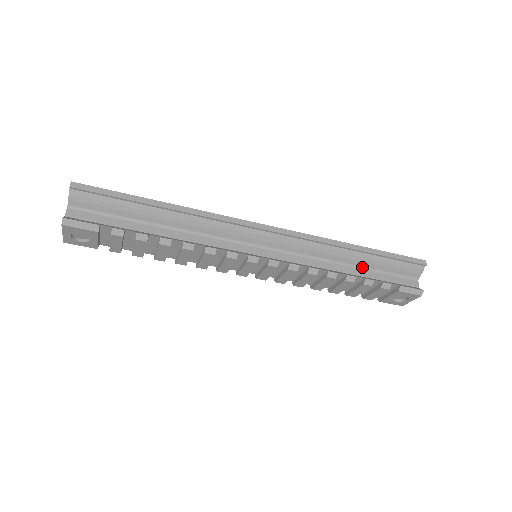
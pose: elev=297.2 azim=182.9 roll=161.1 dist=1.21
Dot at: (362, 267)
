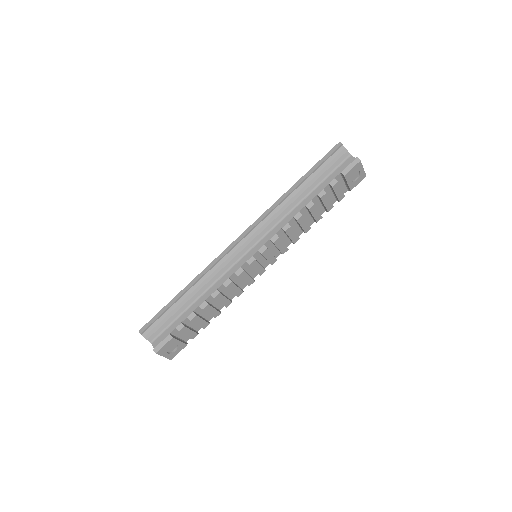
Dot at: (311, 191)
